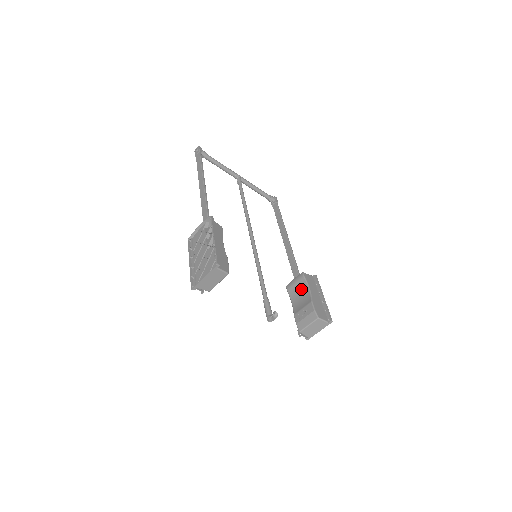
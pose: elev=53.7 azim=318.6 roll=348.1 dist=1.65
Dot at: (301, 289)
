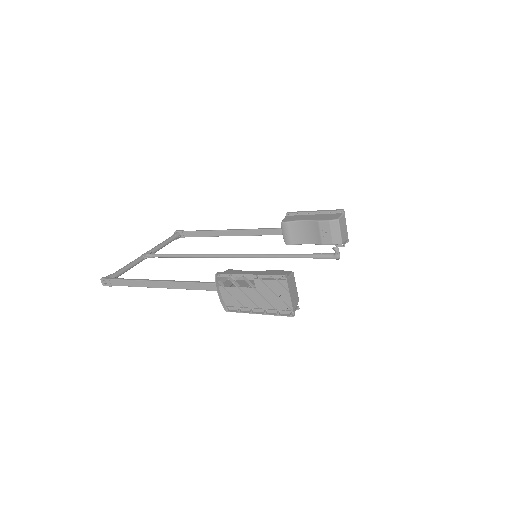
Dot at: (298, 229)
